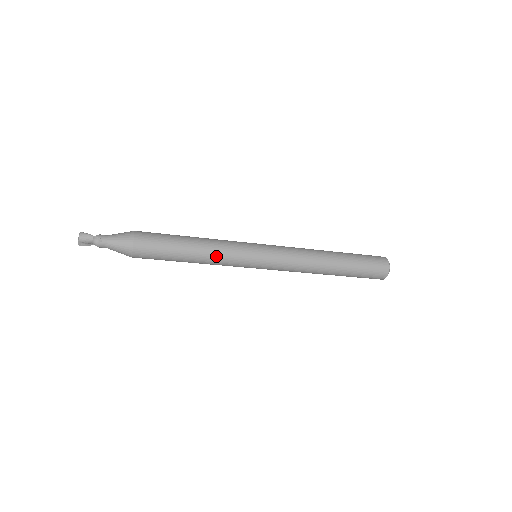
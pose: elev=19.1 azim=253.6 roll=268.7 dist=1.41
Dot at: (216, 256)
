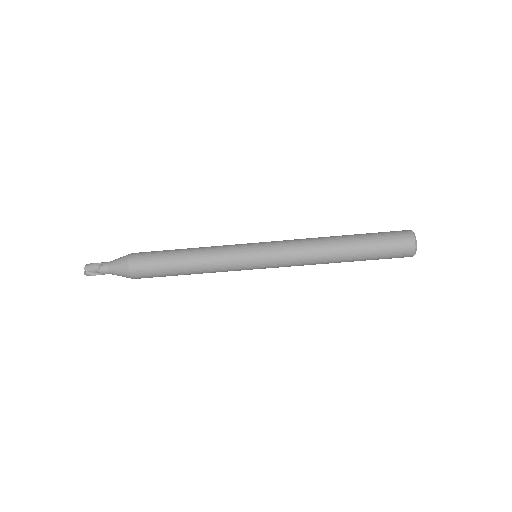
Dot at: (209, 256)
